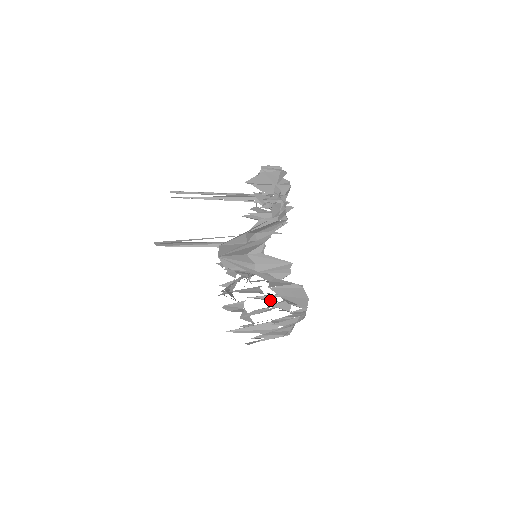
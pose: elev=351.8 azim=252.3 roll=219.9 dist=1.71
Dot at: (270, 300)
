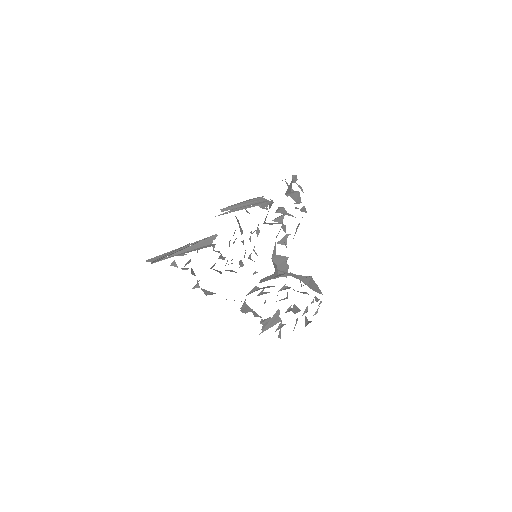
Dot at: occluded
